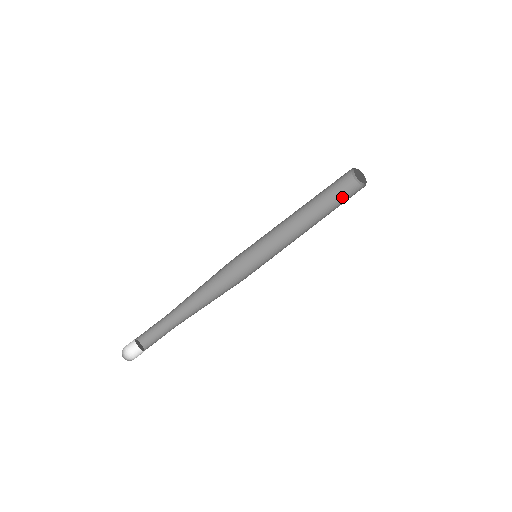
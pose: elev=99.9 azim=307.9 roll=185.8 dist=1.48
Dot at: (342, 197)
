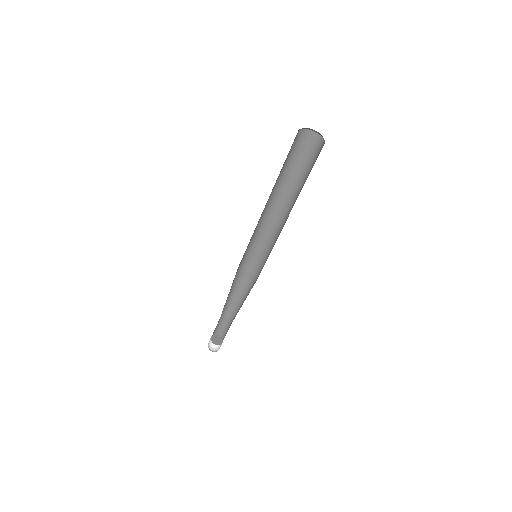
Dot at: (306, 158)
